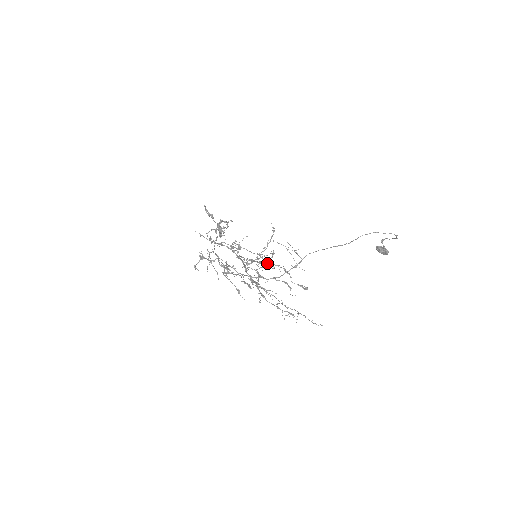
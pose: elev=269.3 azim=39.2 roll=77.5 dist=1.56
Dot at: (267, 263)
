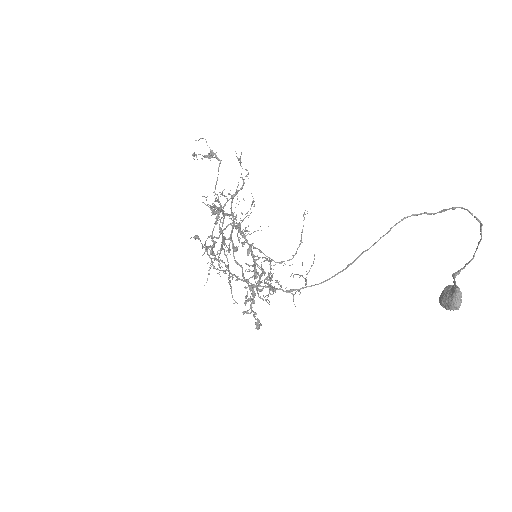
Dot at: (259, 258)
